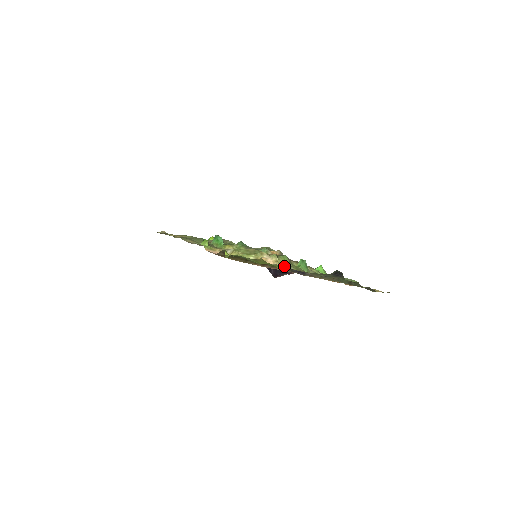
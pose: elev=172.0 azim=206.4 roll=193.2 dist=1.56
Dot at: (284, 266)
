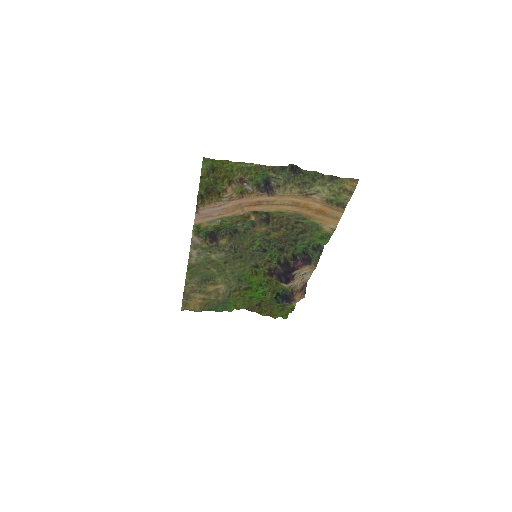
Dot at: (241, 167)
